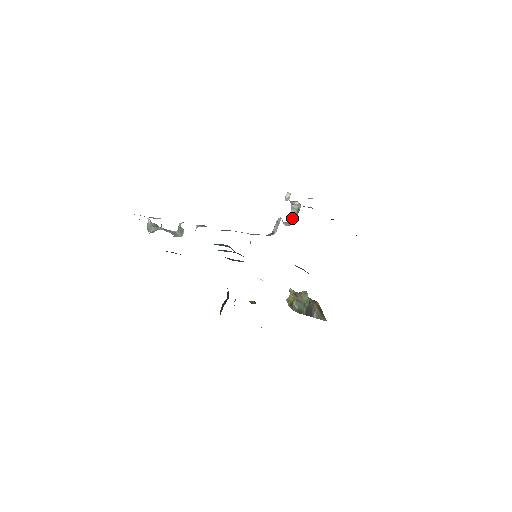
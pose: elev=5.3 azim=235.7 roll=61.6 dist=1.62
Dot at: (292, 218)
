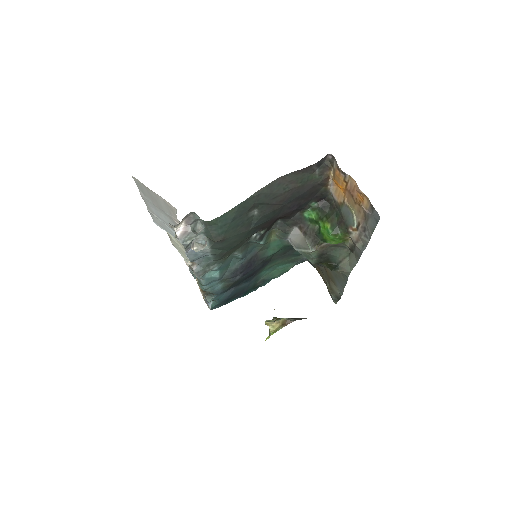
Dot at: occluded
